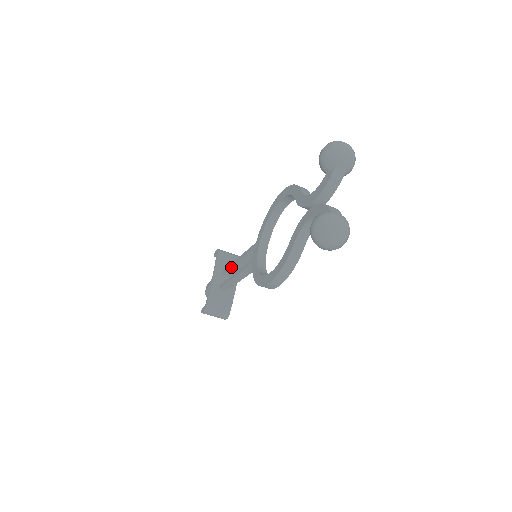
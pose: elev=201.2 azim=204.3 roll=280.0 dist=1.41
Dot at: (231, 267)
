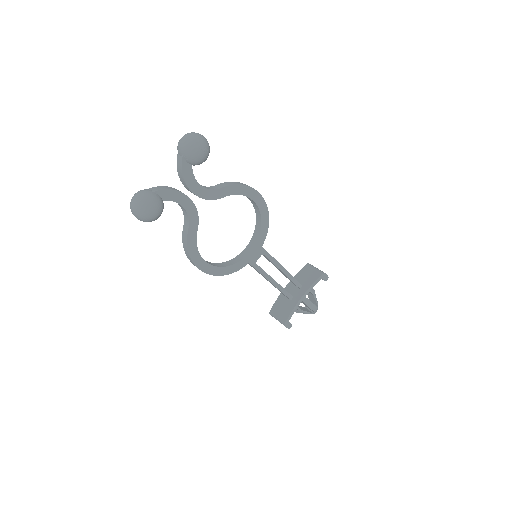
Dot at: (284, 275)
